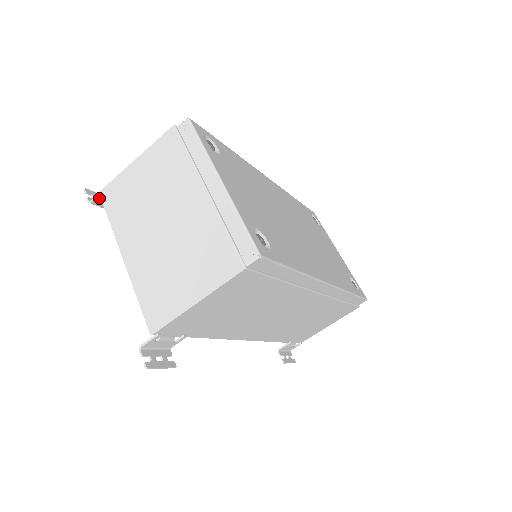
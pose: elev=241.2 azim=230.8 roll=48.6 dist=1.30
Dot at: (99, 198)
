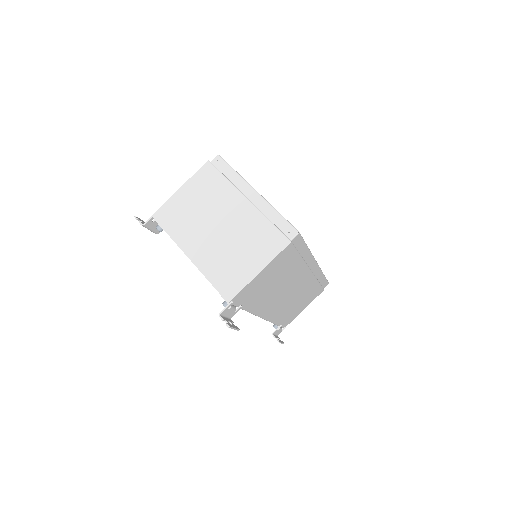
Dot at: (150, 221)
